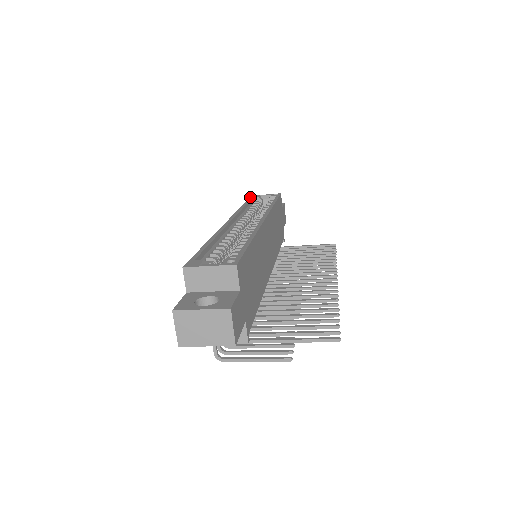
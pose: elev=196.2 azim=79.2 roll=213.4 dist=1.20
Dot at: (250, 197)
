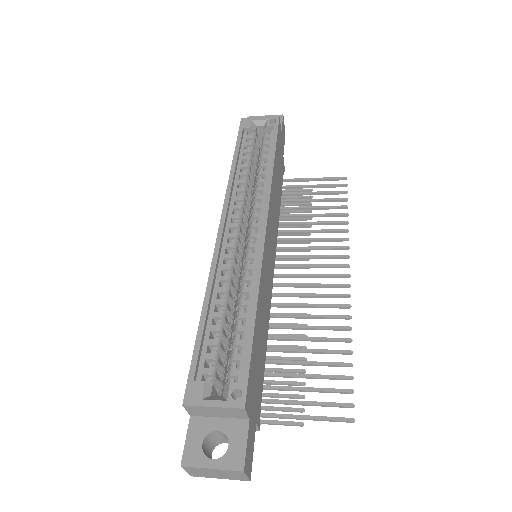
Dot at: (240, 127)
